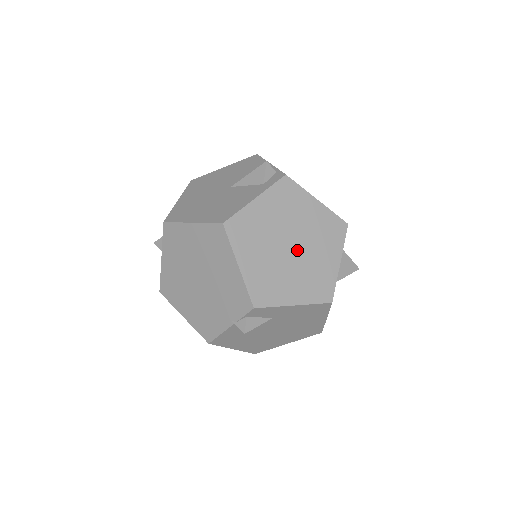
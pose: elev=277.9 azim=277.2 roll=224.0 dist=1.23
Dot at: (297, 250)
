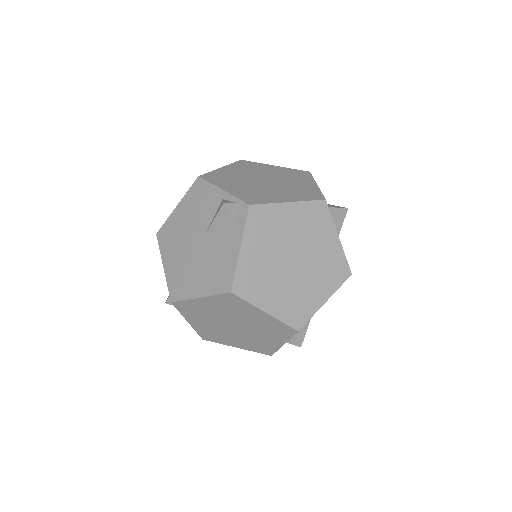
Dot at: (300, 259)
